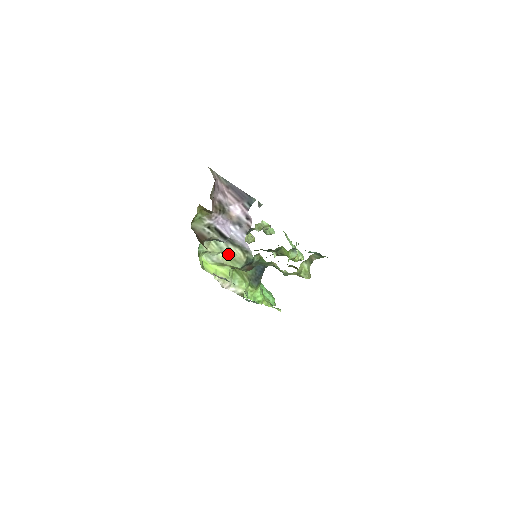
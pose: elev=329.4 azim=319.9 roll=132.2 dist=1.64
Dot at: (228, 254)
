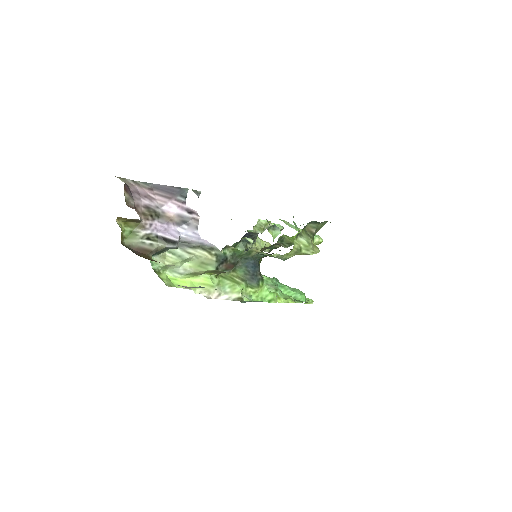
Dot at: (193, 260)
